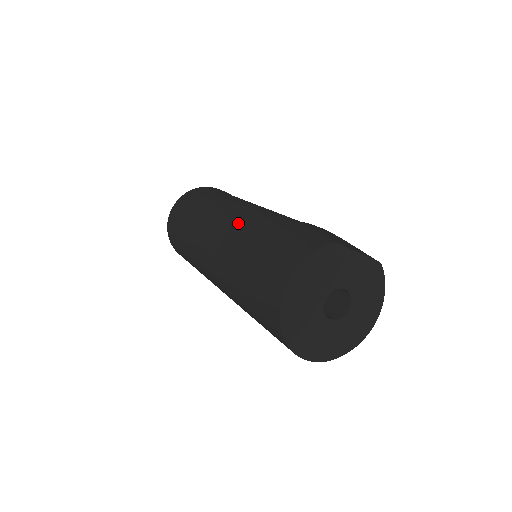
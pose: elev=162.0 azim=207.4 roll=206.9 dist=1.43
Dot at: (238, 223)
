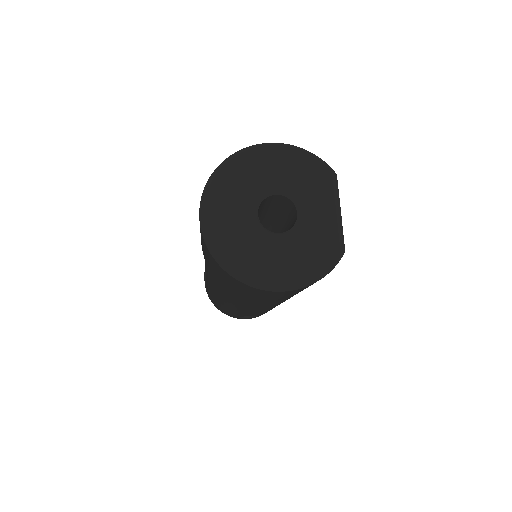
Dot at: occluded
